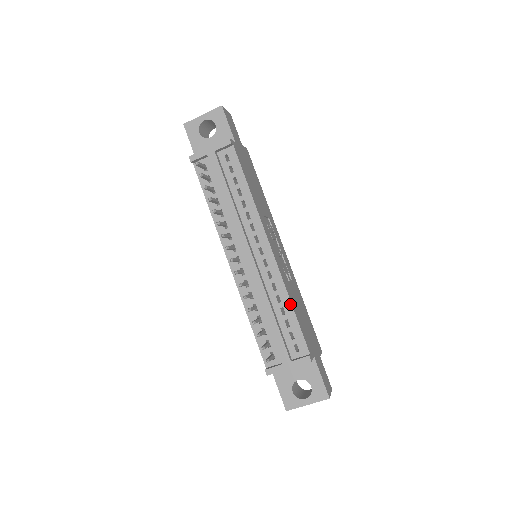
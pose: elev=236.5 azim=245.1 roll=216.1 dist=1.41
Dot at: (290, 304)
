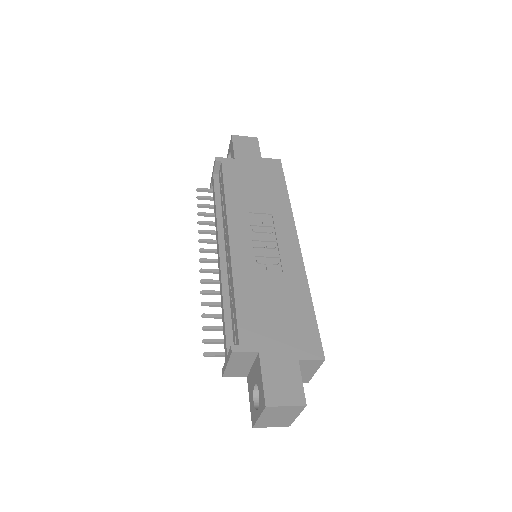
Dot at: (233, 291)
